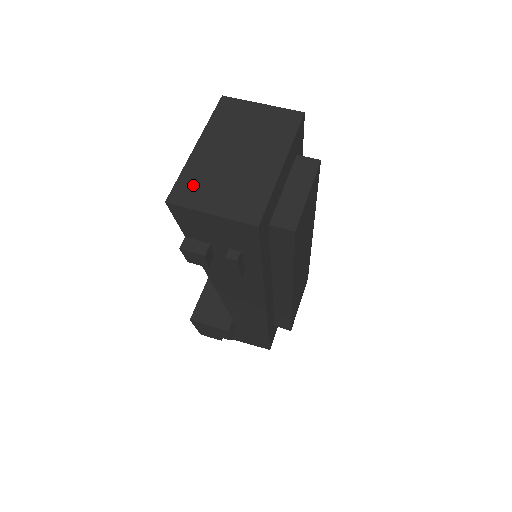
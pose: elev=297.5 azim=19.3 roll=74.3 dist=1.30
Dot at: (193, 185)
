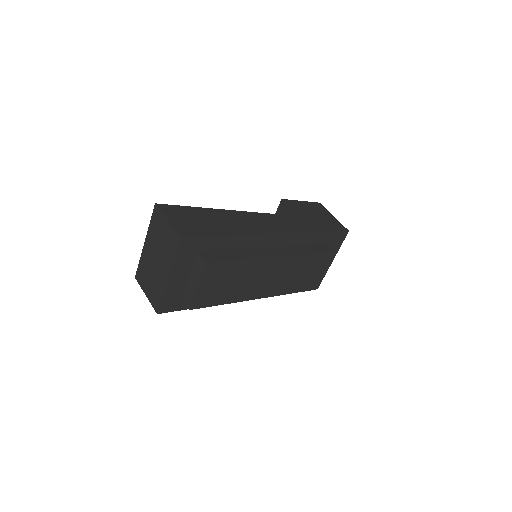
Dot at: (142, 272)
